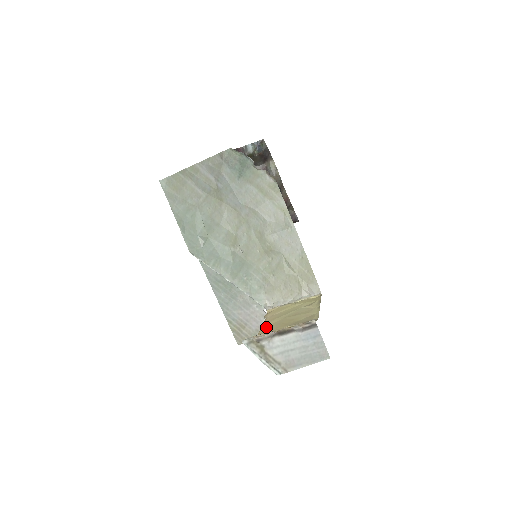
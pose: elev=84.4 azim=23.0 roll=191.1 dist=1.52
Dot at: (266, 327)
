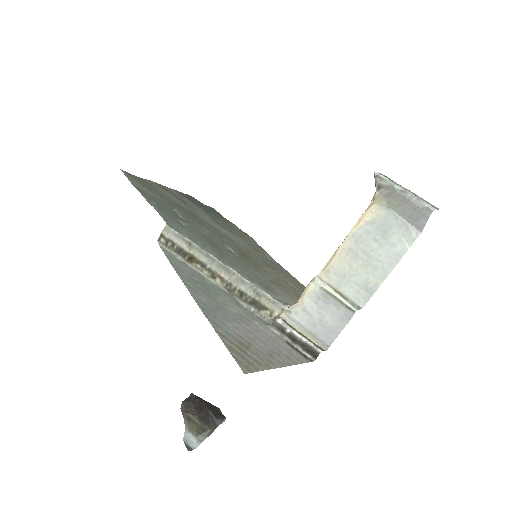
Dot at: occluded
